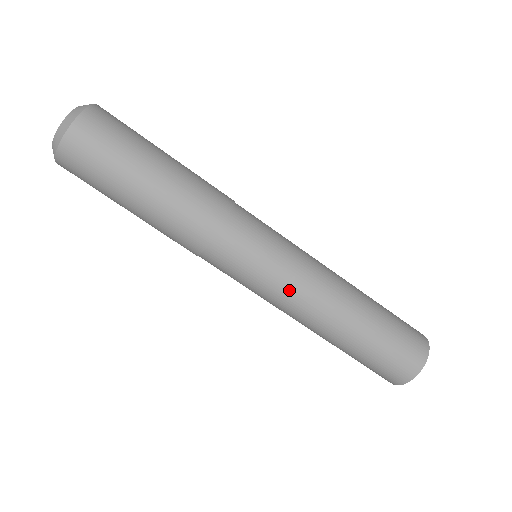
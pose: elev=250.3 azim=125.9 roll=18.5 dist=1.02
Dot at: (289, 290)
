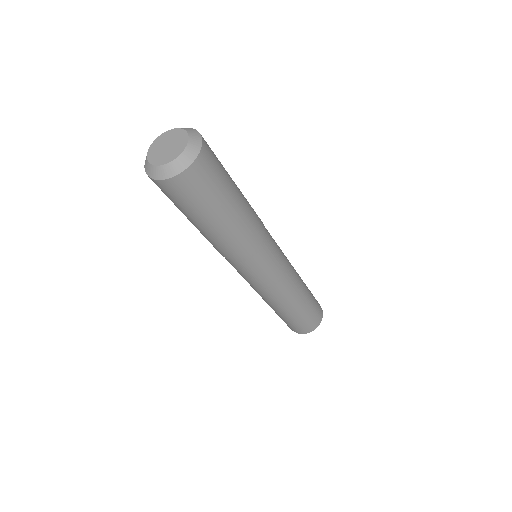
Dot at: (269, 290)
